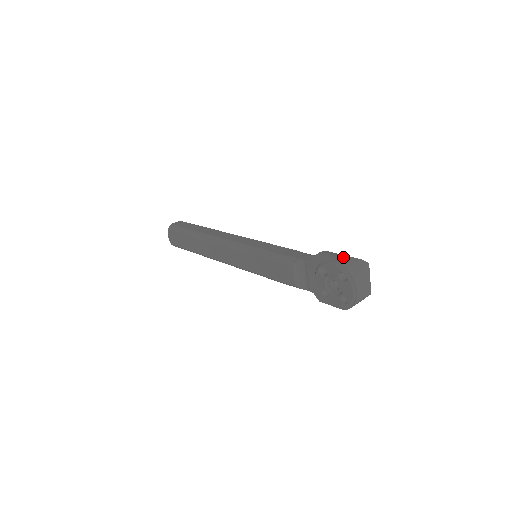
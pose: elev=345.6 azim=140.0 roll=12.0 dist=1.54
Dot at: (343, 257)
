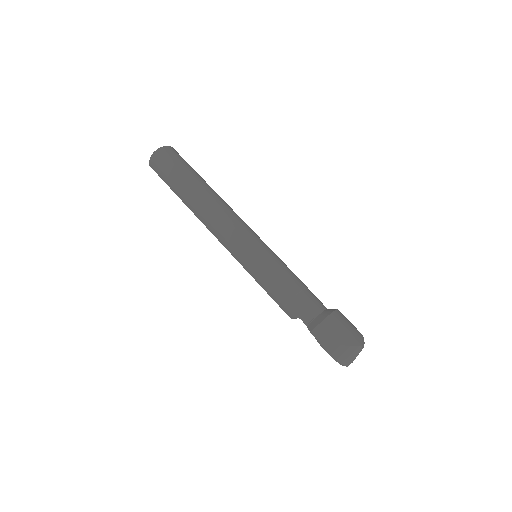
Dot at: (337, 346)
